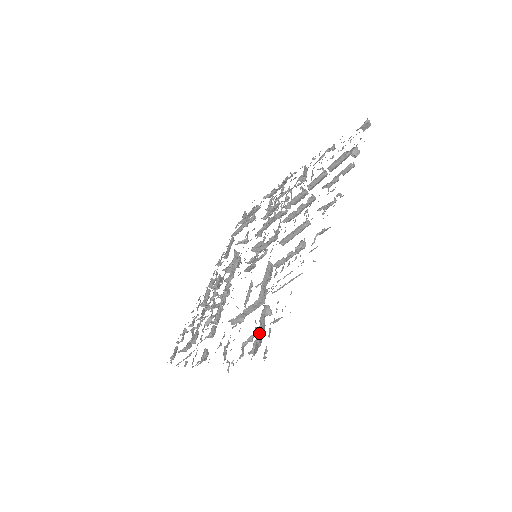
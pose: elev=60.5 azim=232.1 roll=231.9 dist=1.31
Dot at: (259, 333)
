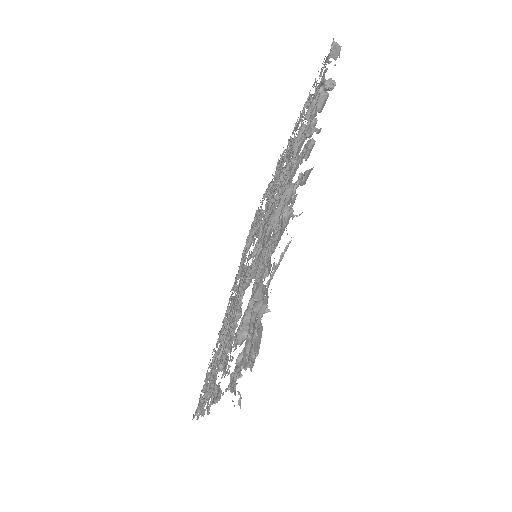
Dot at: (248, 336)
